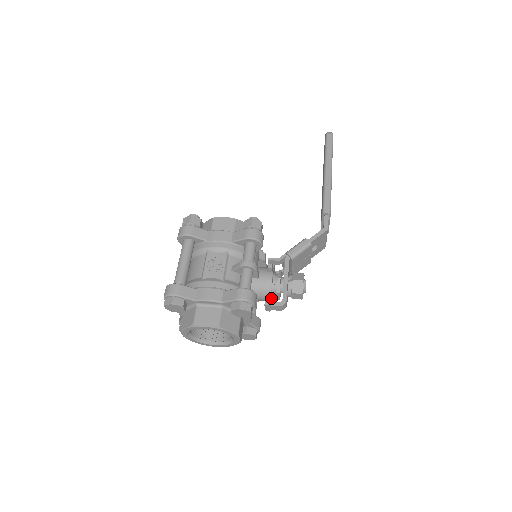
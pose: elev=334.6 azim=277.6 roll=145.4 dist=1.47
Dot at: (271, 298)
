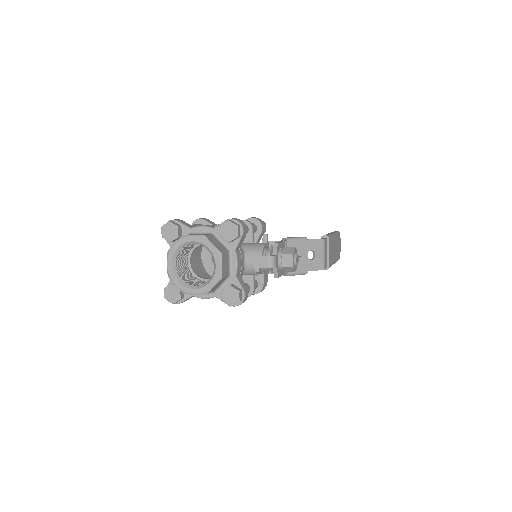
Dot at: occluded
